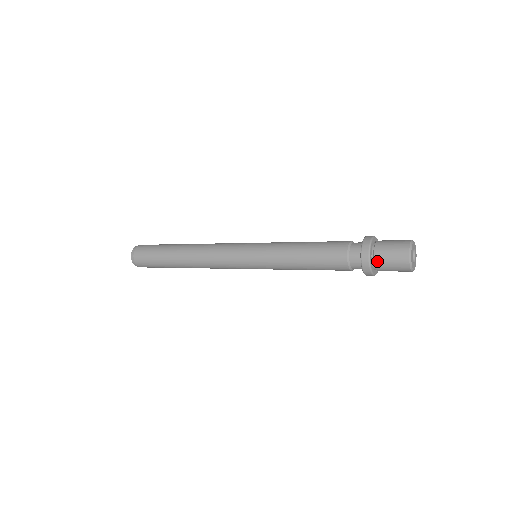
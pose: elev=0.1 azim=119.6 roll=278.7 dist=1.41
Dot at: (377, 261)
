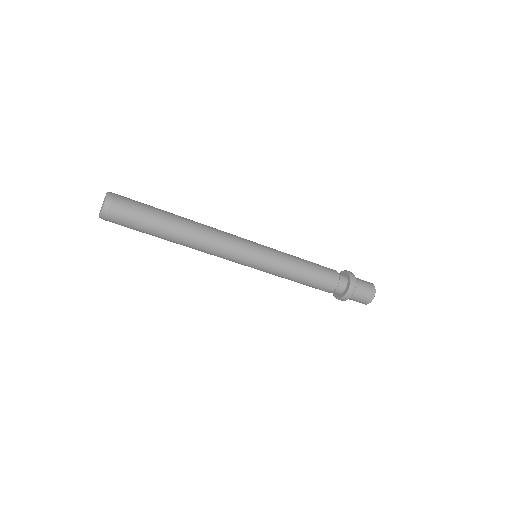
Dot at: occluded
